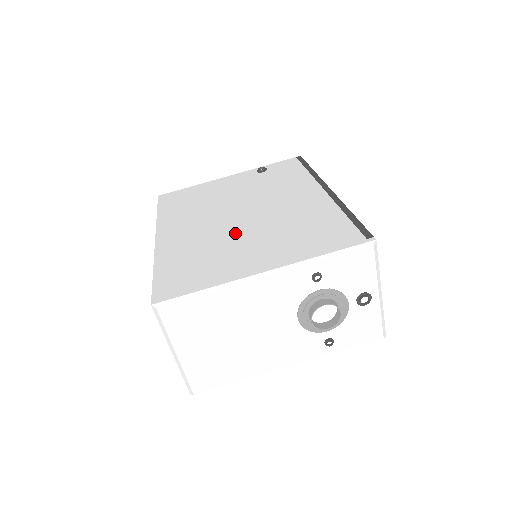
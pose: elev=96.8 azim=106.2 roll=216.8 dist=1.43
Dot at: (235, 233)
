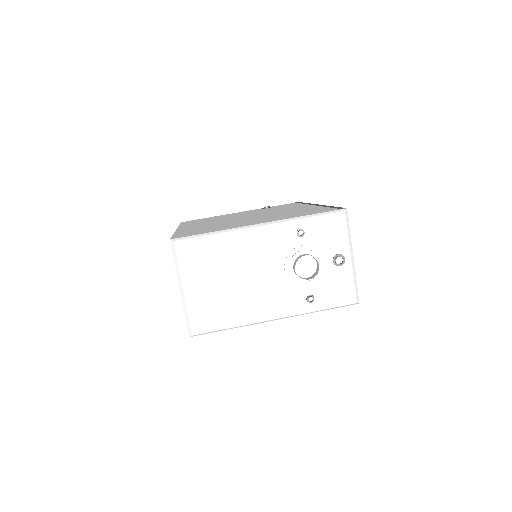
Dot at: (240, 220)
